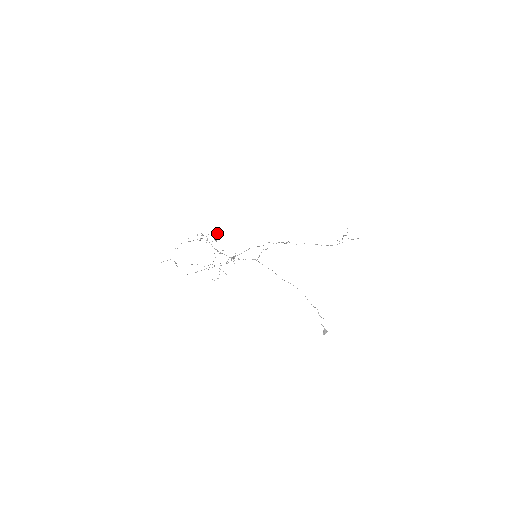
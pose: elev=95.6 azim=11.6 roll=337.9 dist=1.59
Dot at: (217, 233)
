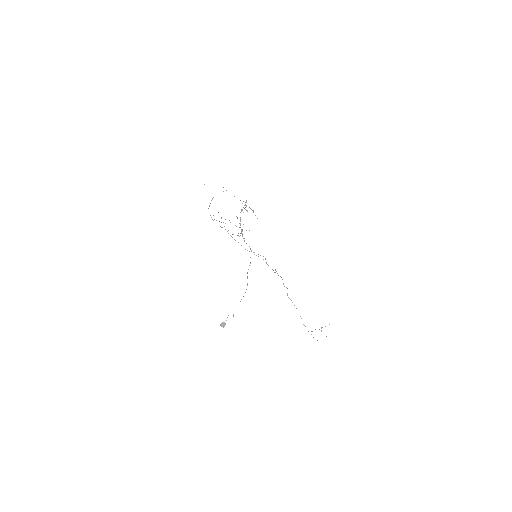
Dot at: occluded
